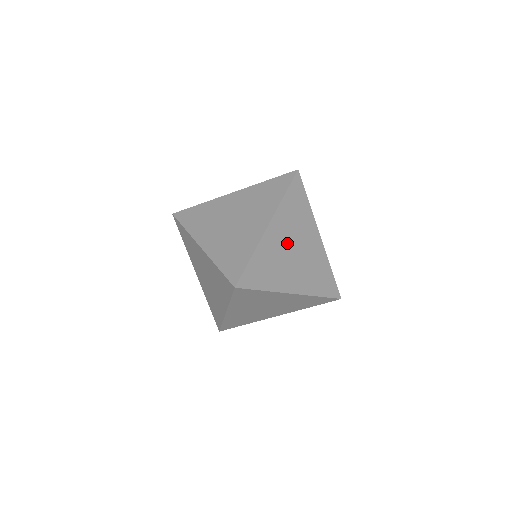
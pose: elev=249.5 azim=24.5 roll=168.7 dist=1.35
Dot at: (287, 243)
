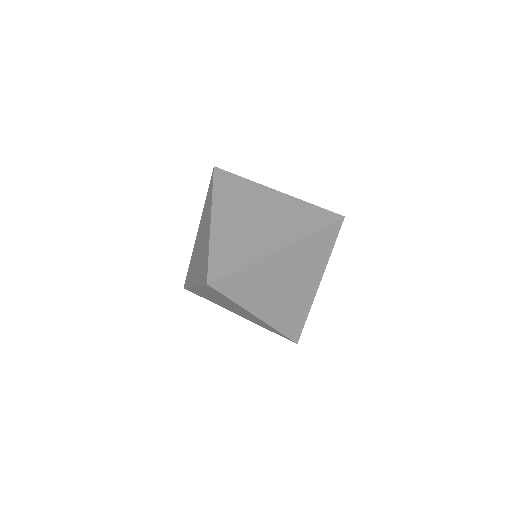
Dot at: (284, 273)
